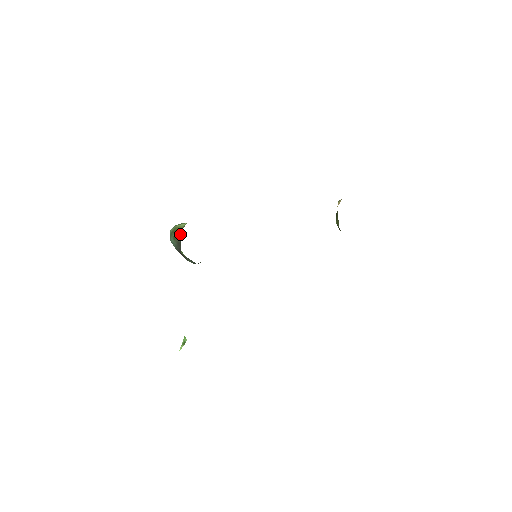
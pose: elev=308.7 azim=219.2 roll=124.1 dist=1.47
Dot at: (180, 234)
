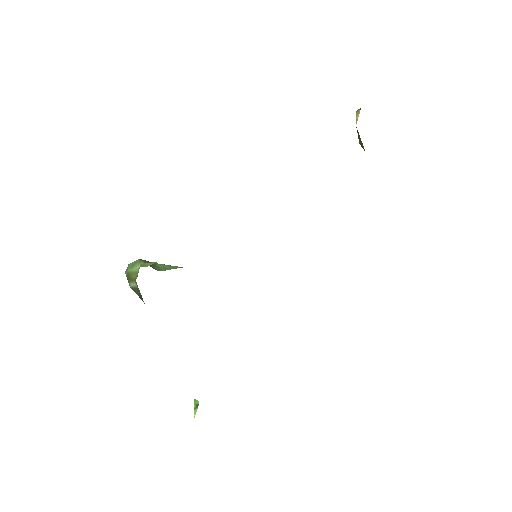
Dot at: (136, 285)
